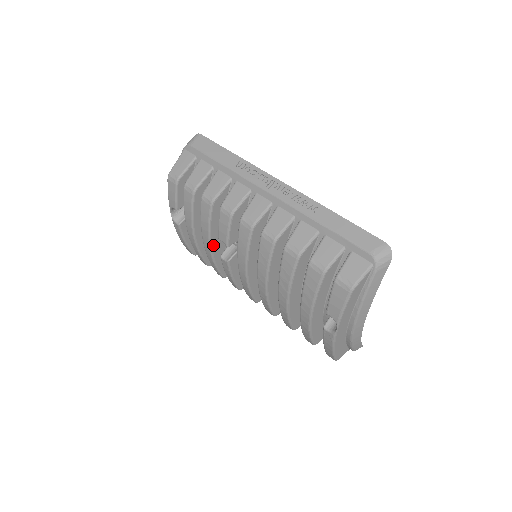
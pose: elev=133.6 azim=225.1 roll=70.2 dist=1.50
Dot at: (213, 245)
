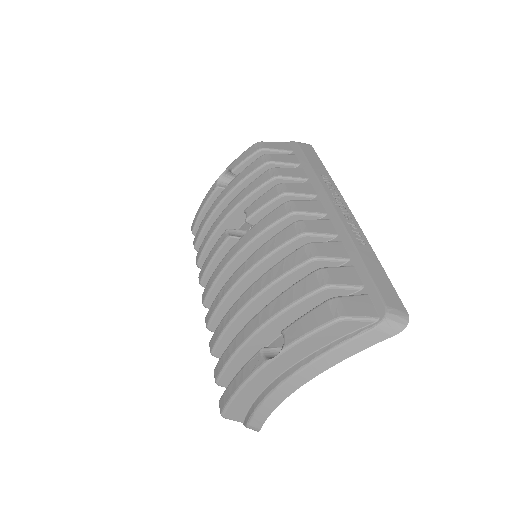
Dot at: (230, 218)
